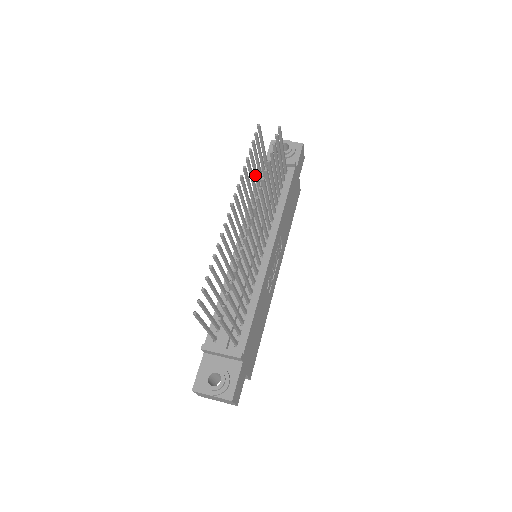
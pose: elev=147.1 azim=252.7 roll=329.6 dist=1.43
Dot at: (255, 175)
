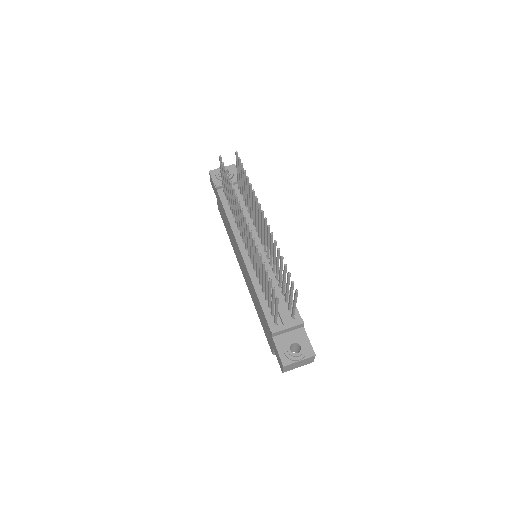
Dot at: (230, 196)
